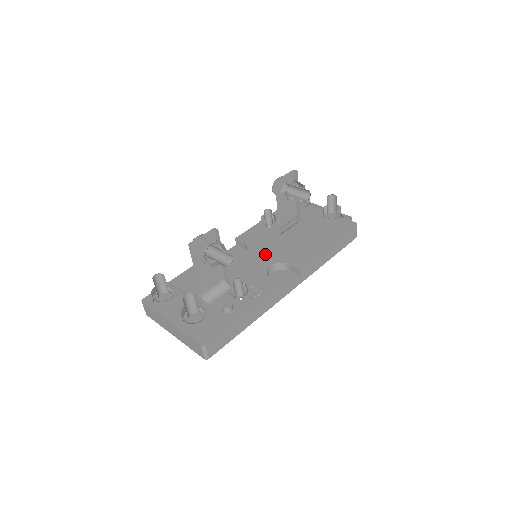
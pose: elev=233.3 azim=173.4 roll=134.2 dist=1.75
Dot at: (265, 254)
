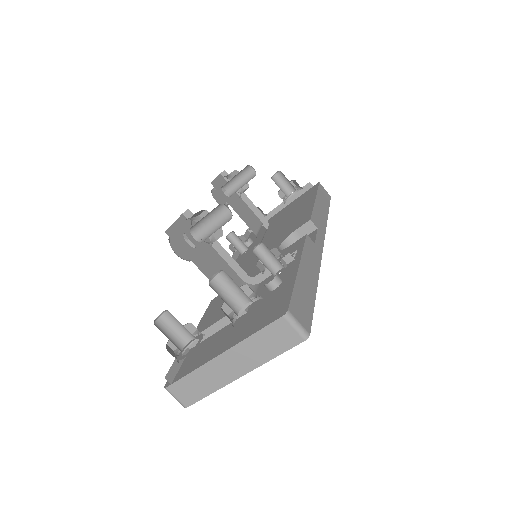
Dot at: occluded
